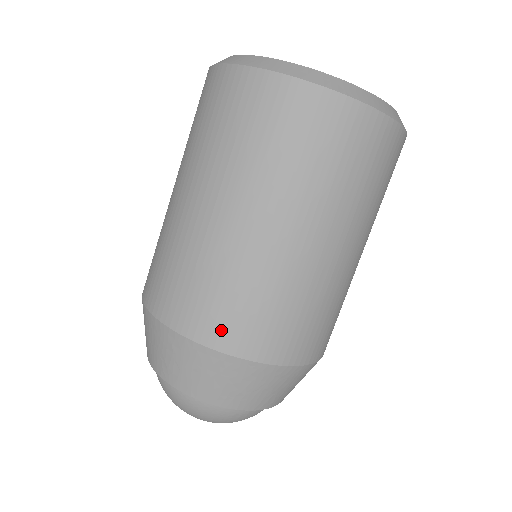
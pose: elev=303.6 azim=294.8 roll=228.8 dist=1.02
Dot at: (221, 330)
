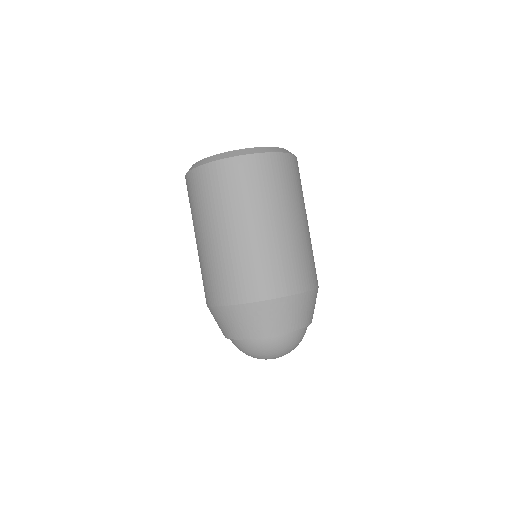
Dot at: (279, 286)
